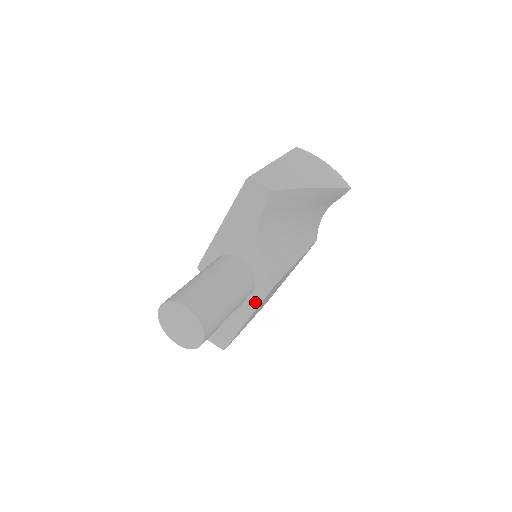
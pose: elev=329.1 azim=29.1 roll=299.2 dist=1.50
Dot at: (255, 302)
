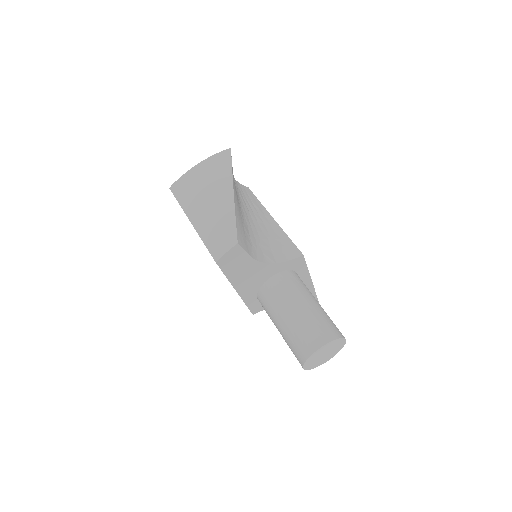
Dot at: (304, 273)
